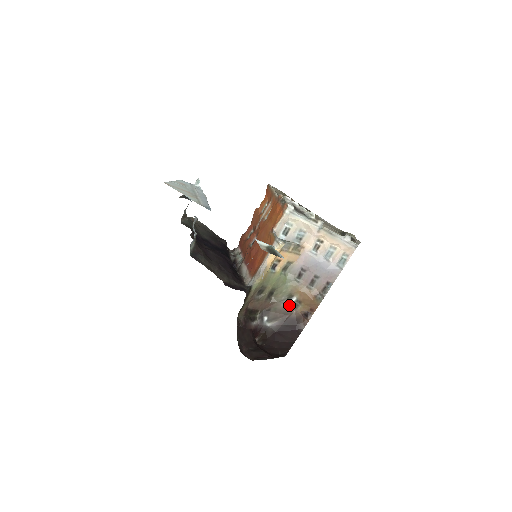
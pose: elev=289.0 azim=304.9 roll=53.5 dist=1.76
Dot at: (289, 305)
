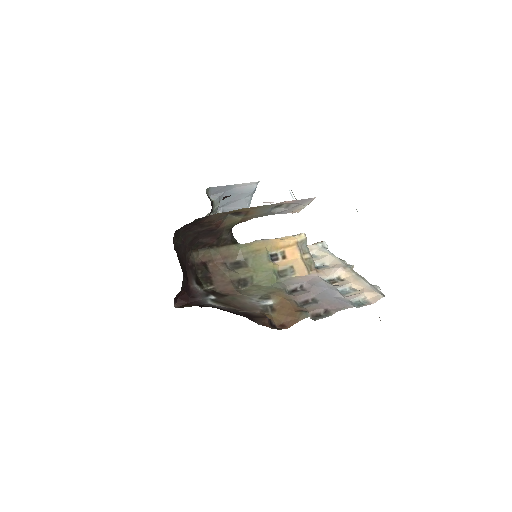
Dot at: (256, 305)
